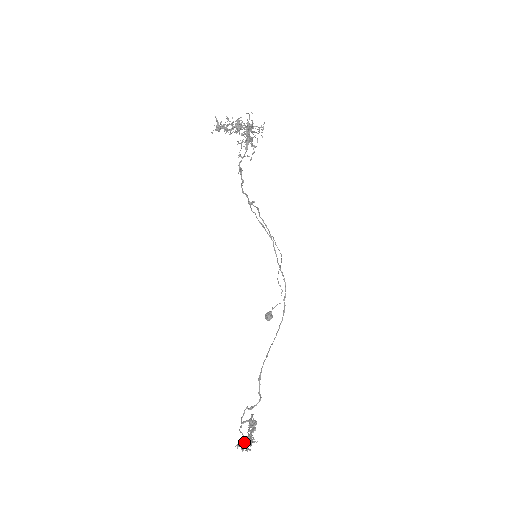
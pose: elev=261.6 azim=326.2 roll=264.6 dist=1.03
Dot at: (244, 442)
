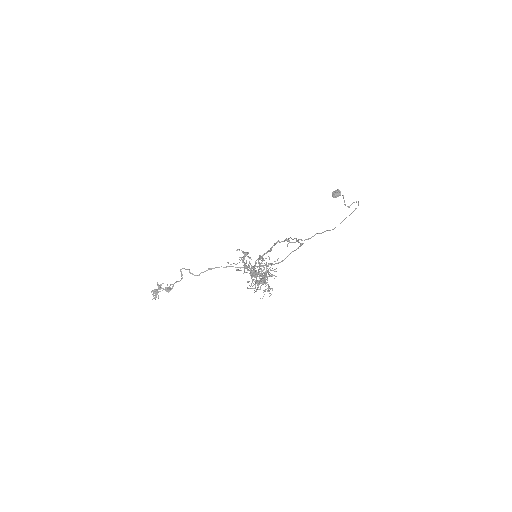
Dot at: (154, 292)
